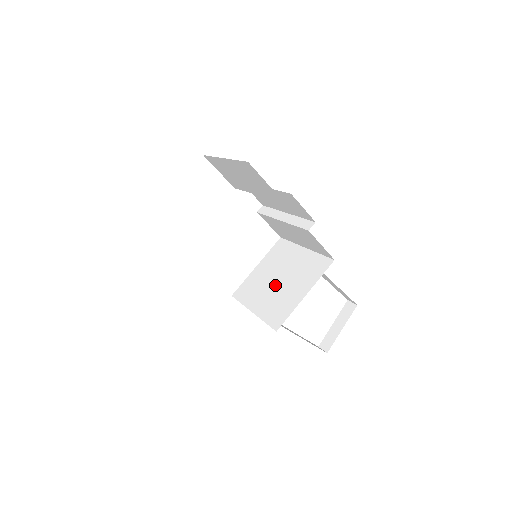
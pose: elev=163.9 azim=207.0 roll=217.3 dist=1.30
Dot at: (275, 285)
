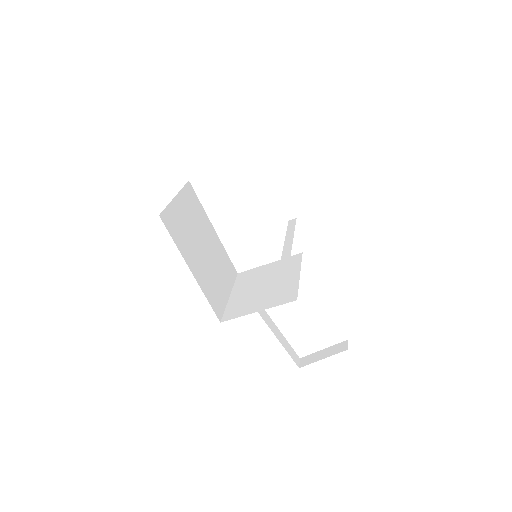
Dot at: (258, 288)
